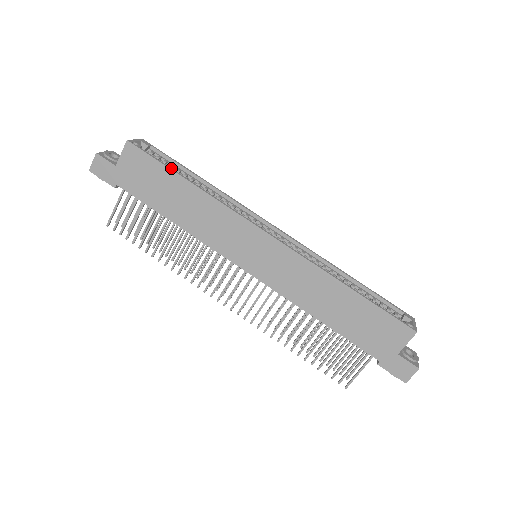
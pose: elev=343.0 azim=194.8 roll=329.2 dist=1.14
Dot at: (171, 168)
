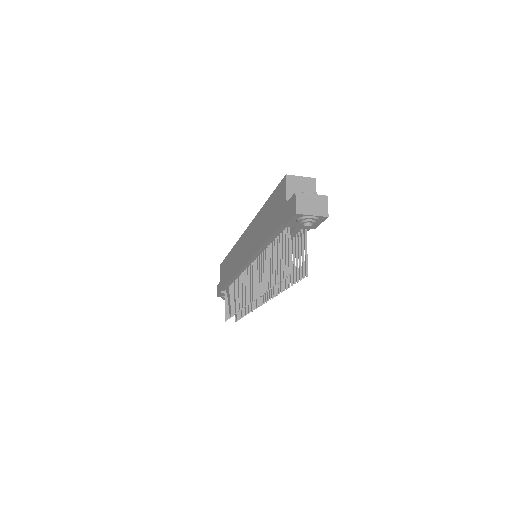
Dot at: occluded
